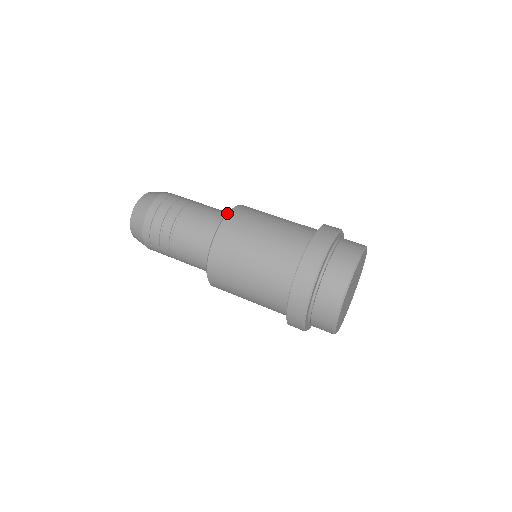
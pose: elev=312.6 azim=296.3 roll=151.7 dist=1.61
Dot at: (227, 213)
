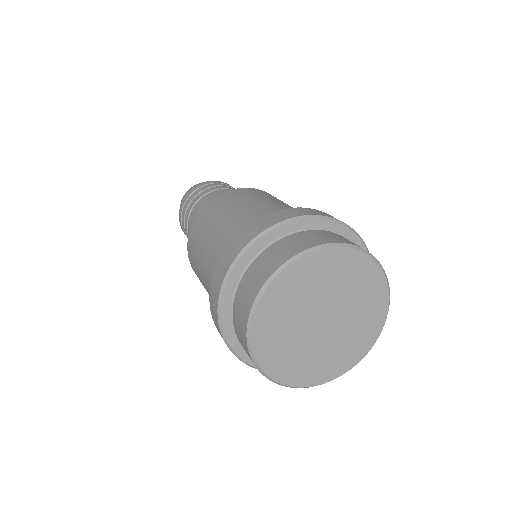
Dot at: occluded
